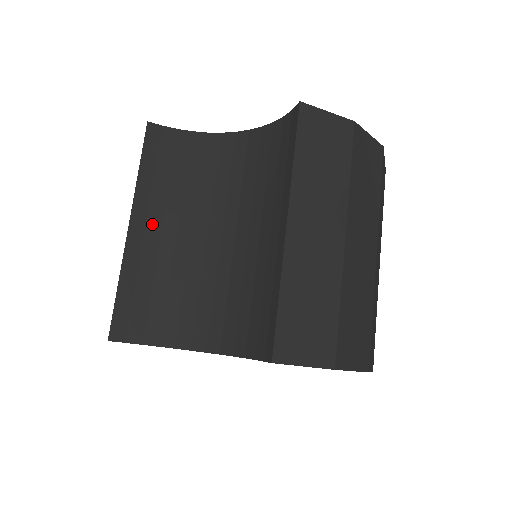
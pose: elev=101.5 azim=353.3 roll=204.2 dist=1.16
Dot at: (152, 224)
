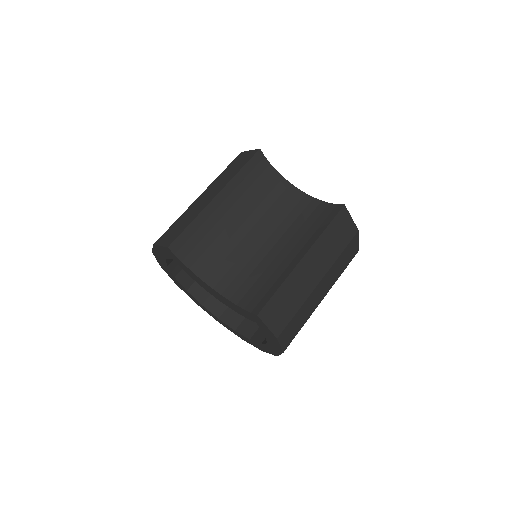
Dot at: (227, 203)
